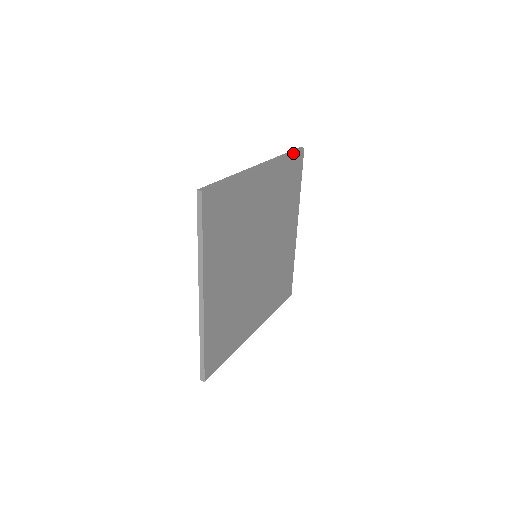
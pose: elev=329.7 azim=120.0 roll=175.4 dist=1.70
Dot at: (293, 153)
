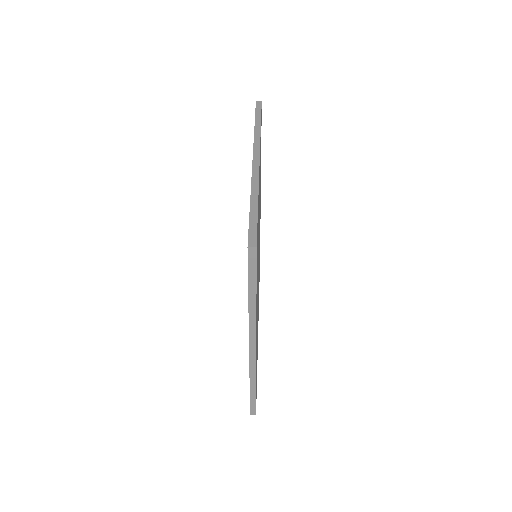
Dot at: occluded
